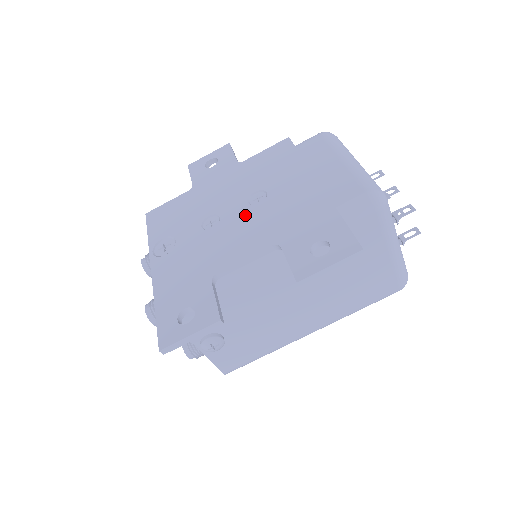
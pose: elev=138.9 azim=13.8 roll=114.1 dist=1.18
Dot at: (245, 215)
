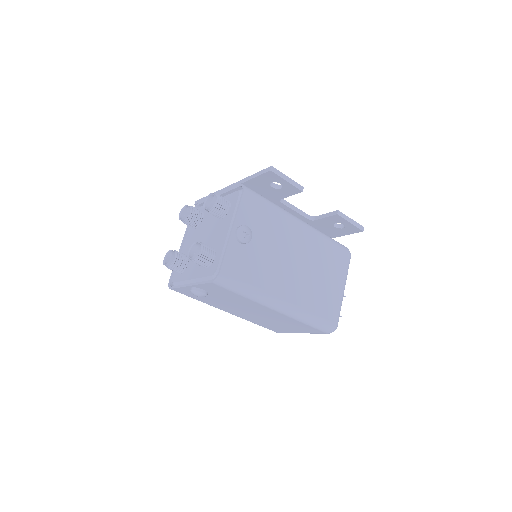
Dot at: occluded
